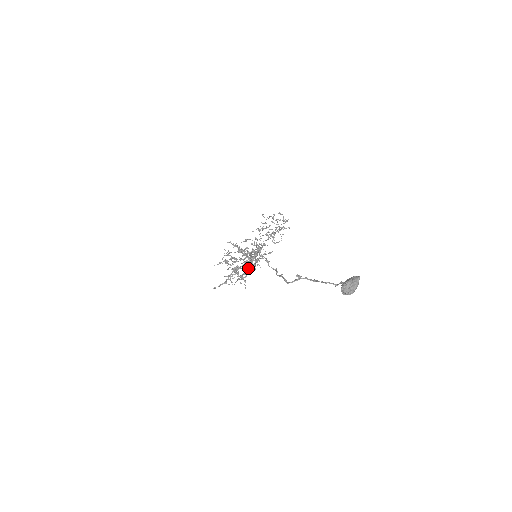
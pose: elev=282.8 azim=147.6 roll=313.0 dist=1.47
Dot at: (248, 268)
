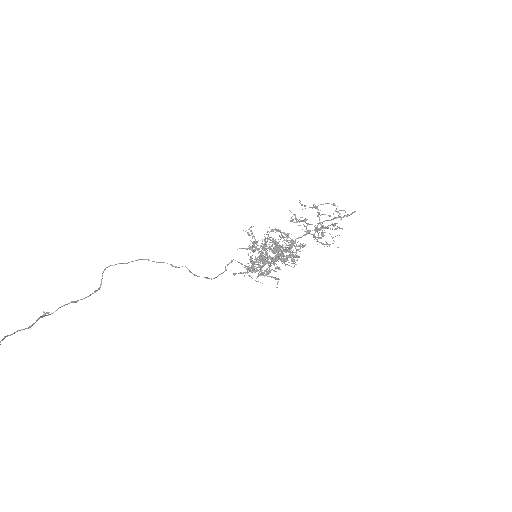
Dot at: (244, 267)
